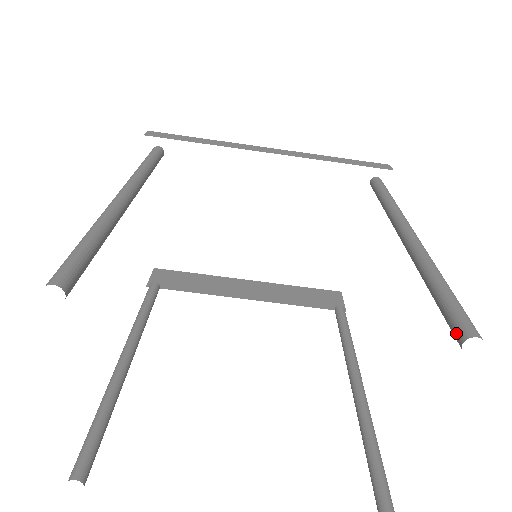
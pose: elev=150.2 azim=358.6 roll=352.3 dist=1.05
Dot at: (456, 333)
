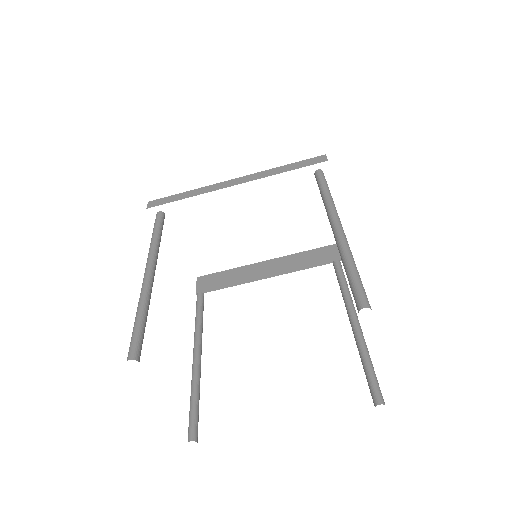
Dot at: (356, 306)
